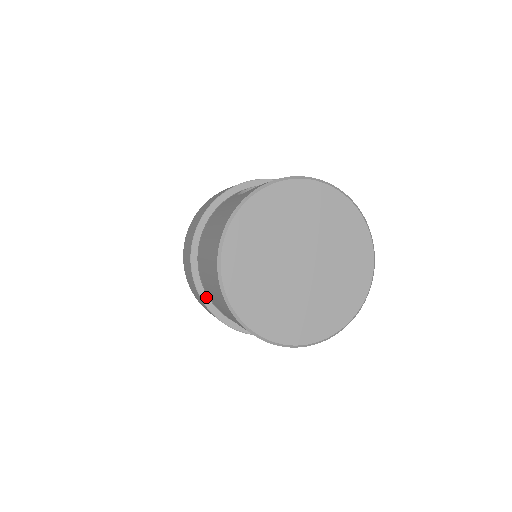
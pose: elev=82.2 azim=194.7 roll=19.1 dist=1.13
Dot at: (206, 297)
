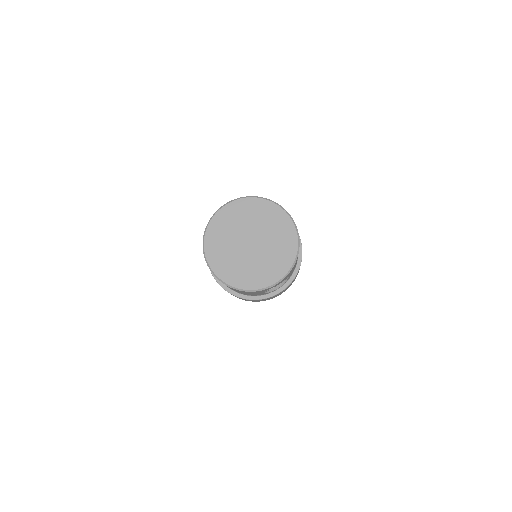
Dot at: (223, 284)
